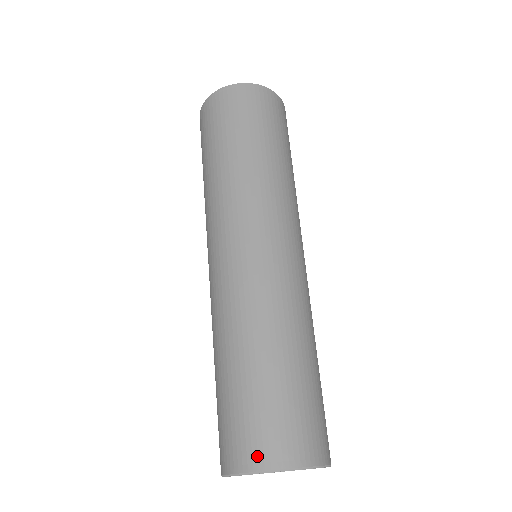
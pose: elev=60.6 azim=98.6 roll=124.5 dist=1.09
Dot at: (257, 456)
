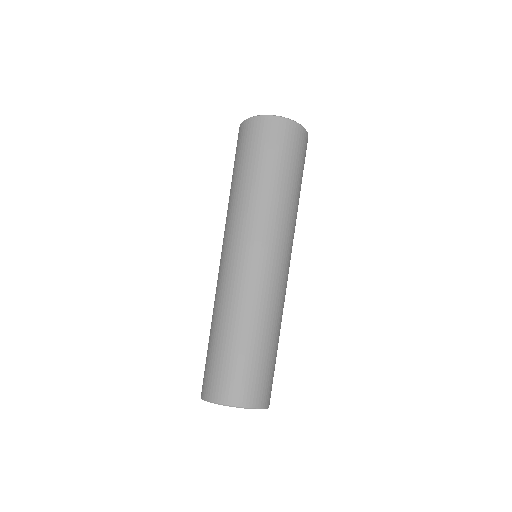
Dot at: (228, 396)
